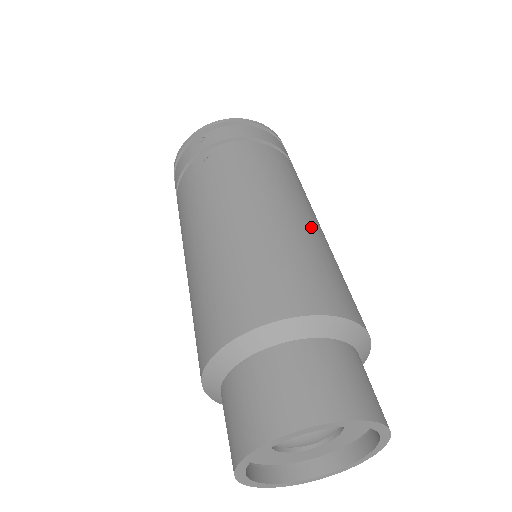
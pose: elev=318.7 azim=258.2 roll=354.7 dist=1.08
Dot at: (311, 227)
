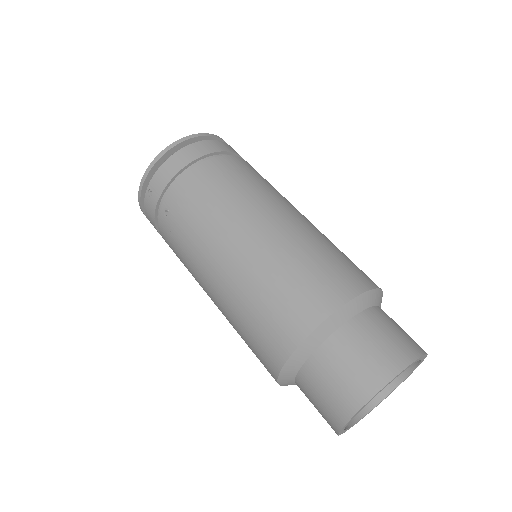
Dot at: (281, 227)
